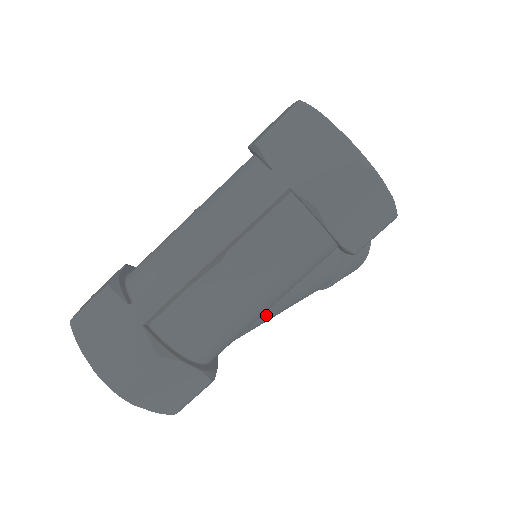
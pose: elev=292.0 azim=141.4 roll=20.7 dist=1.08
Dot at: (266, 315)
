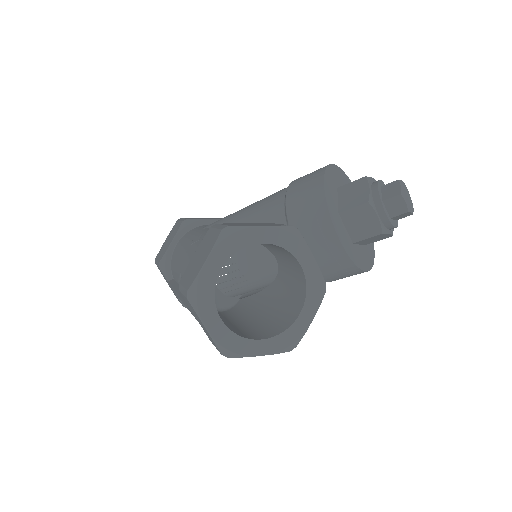
Dot at: occluded
